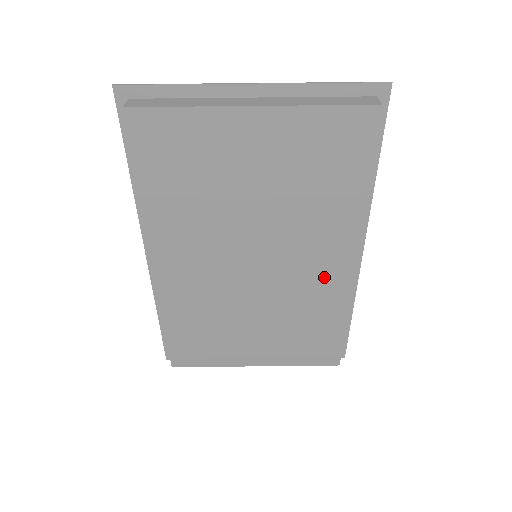
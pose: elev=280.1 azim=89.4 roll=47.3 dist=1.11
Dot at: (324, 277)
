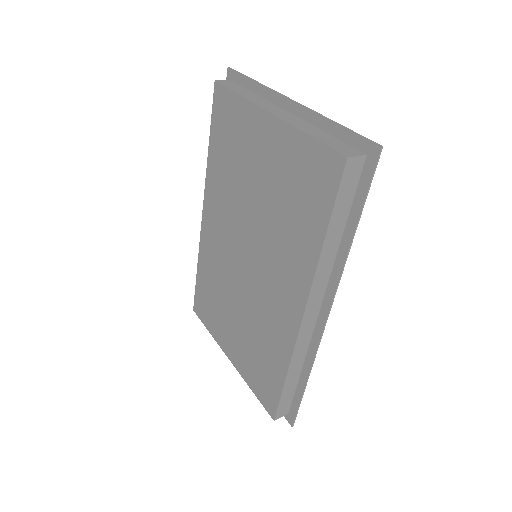
Dot at: (281, 311)
